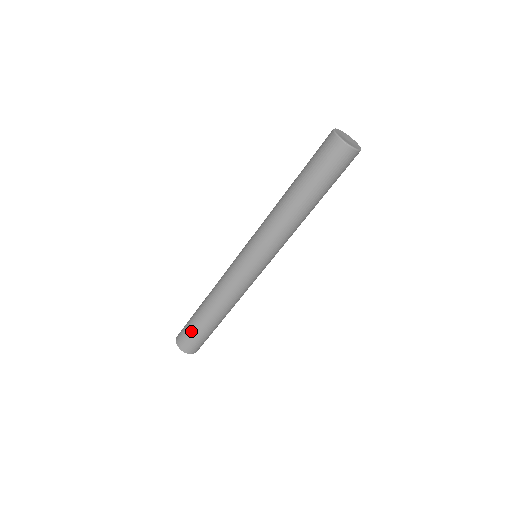
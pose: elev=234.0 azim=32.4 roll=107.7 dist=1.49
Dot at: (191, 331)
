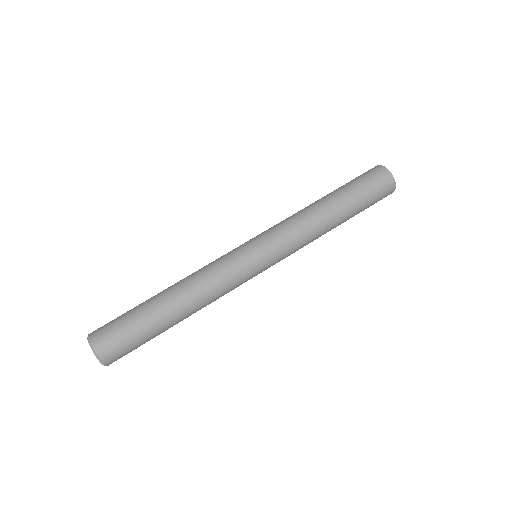
Dot at: (124, 314)
